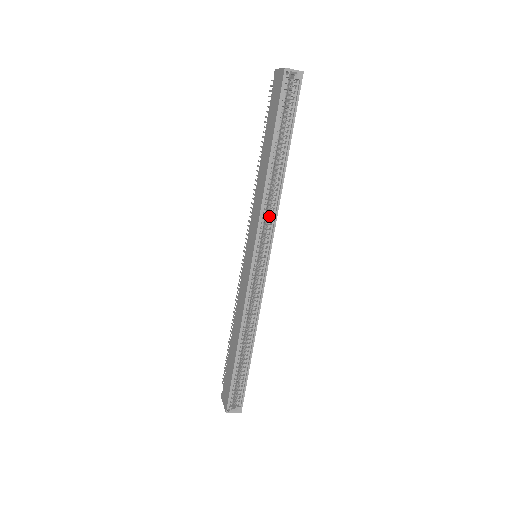
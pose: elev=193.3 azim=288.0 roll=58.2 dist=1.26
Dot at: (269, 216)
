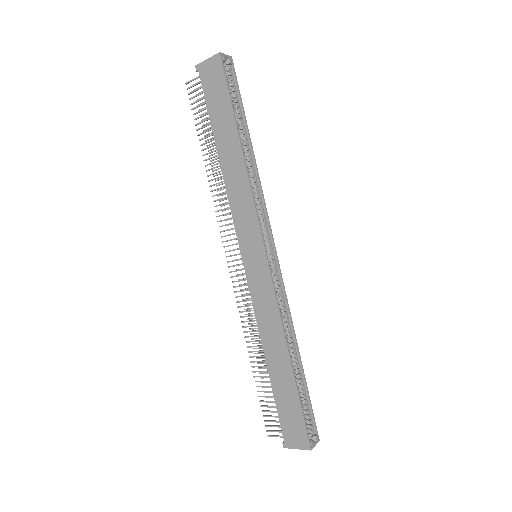
Dot at: (258, 203)
